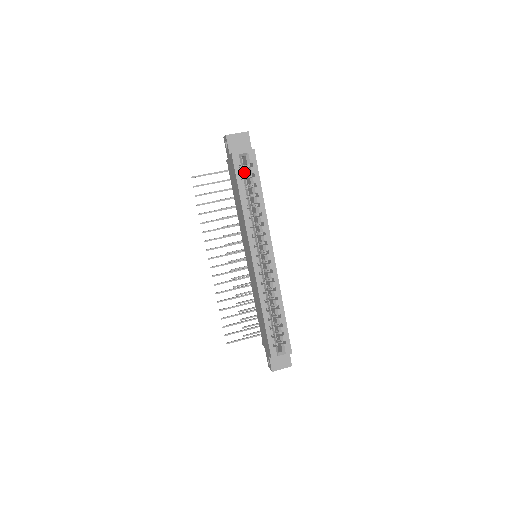
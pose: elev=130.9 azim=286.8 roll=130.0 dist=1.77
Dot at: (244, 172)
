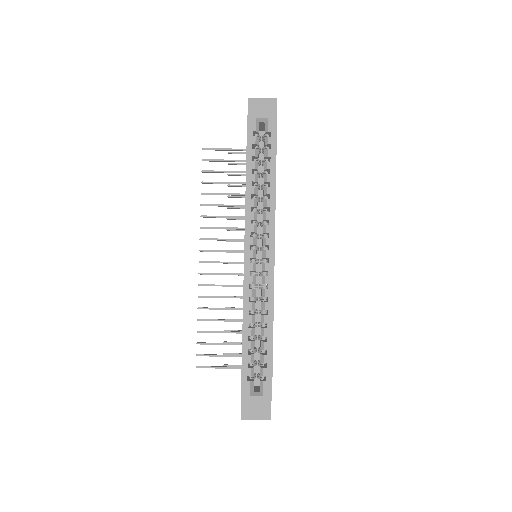
Dot at: occluded
